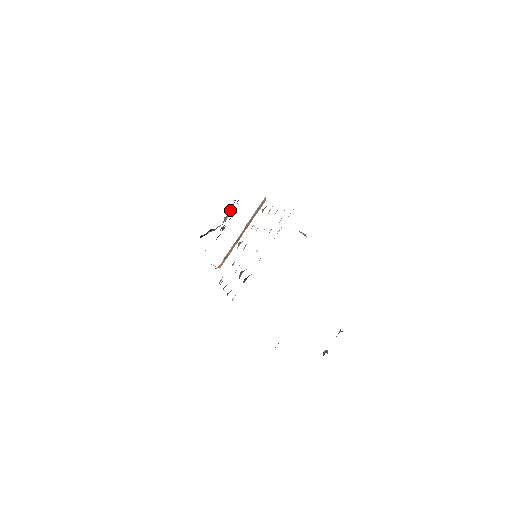
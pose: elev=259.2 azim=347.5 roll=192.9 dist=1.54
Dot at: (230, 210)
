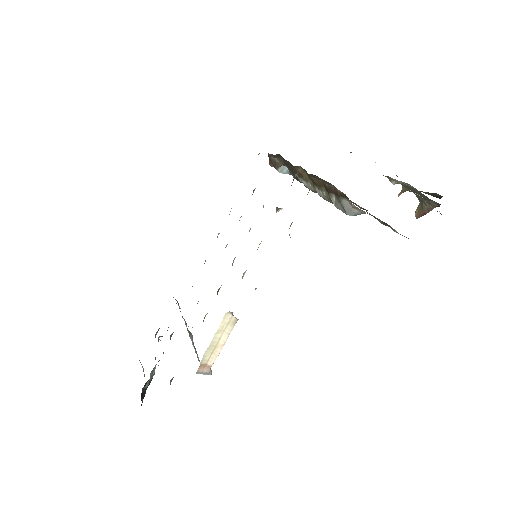
Dot at: (155, 337)
